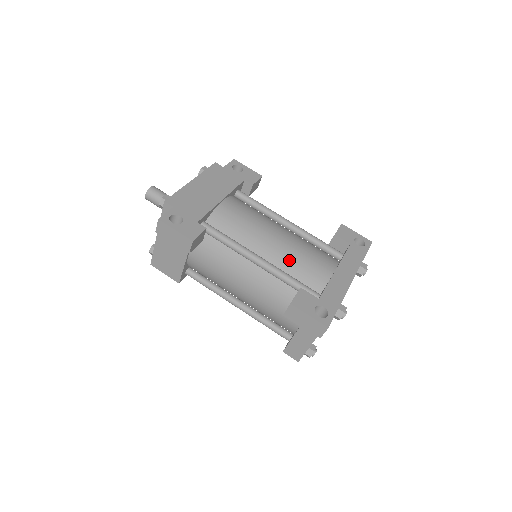
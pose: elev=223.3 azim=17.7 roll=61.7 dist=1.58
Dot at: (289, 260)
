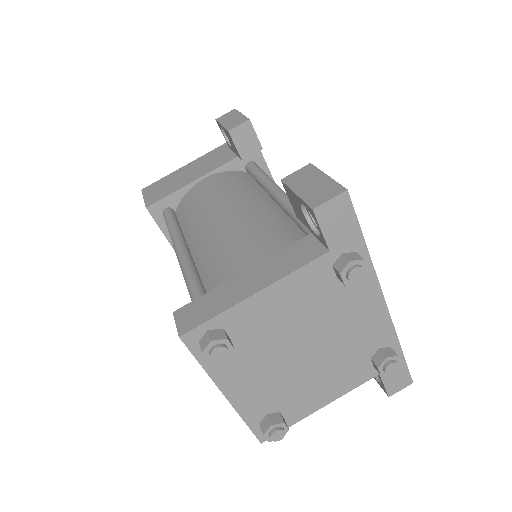
Dot at: occluded
